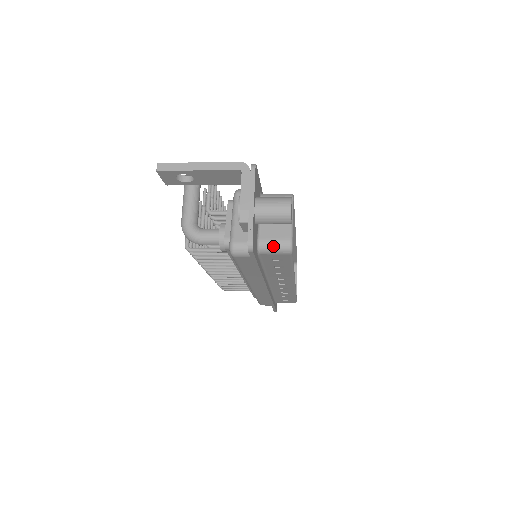
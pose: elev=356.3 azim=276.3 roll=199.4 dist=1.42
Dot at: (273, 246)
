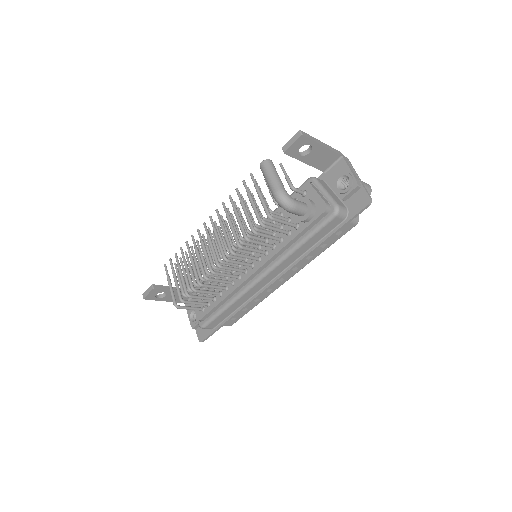
Dot at: occluded
